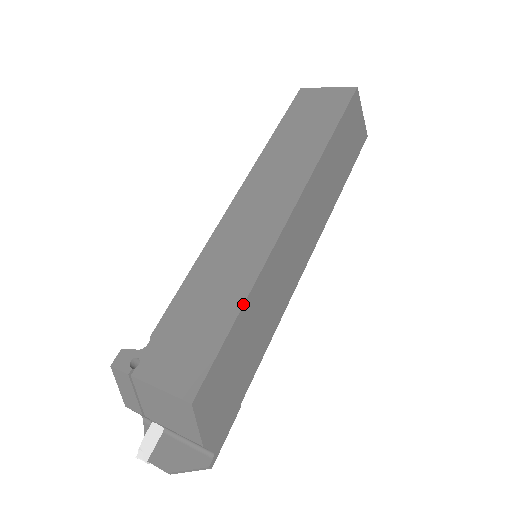
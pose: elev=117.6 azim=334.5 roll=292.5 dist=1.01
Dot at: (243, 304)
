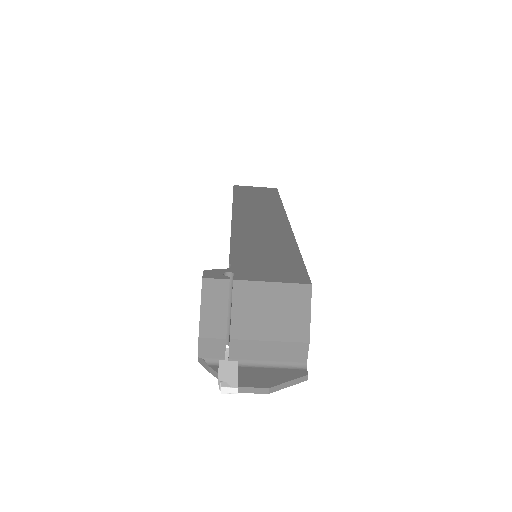
Dot at: (298, 248)
